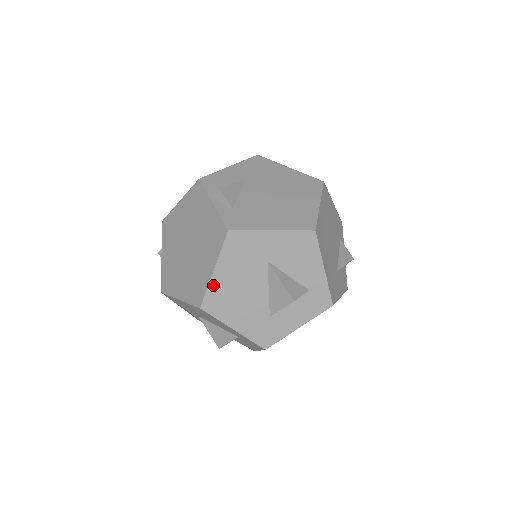
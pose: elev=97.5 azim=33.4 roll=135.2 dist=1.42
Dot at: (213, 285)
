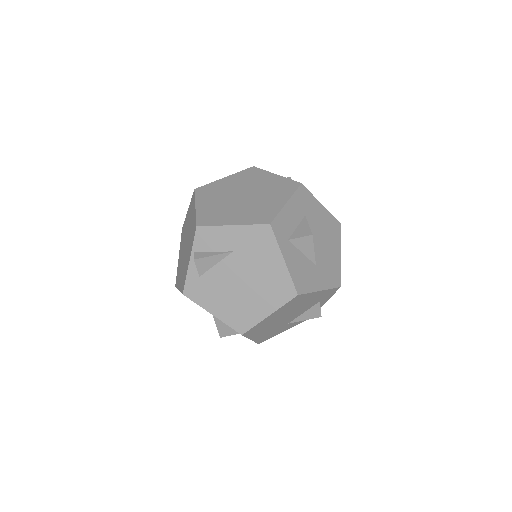
Dot at: occluded
